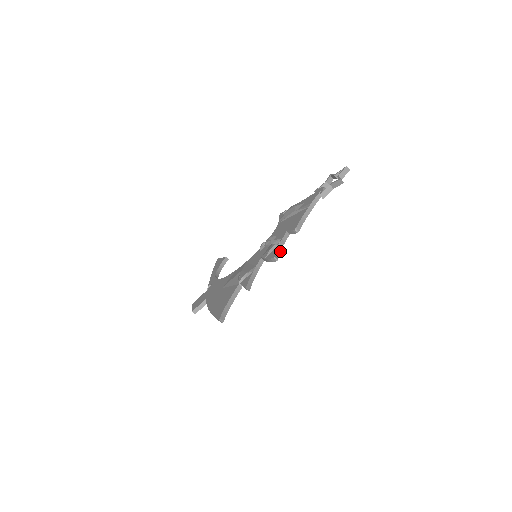
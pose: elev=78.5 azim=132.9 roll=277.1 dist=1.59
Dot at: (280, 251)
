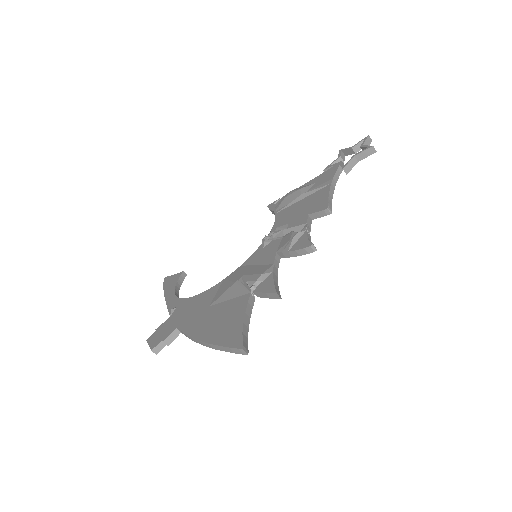
Dot at: (310, 239)
